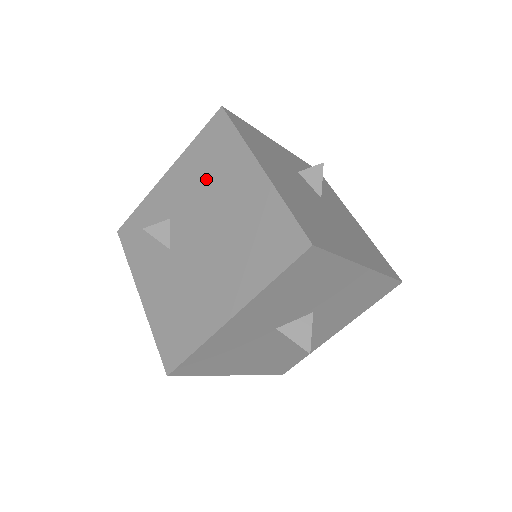
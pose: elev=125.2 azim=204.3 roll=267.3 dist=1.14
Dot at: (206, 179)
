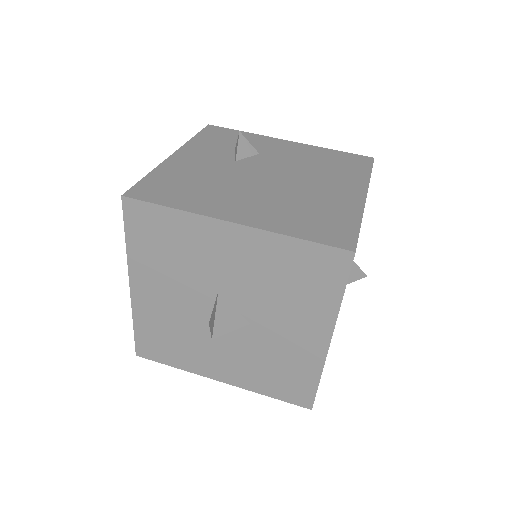
Dot at: (316, 166)
